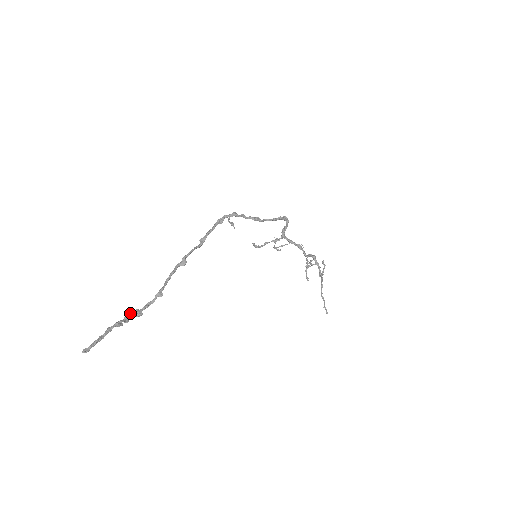
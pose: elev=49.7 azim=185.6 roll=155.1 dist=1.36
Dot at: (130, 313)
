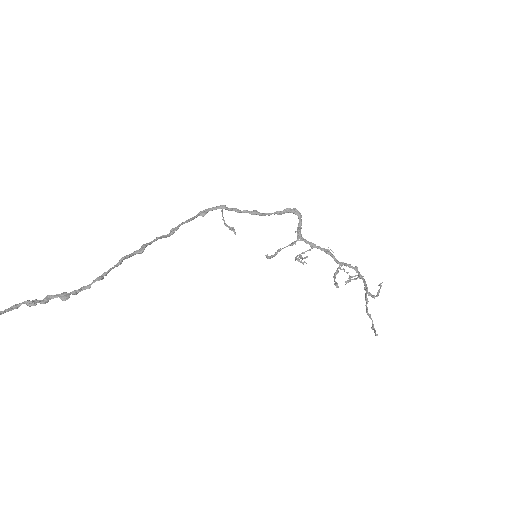
Dot at: (53, 295)
